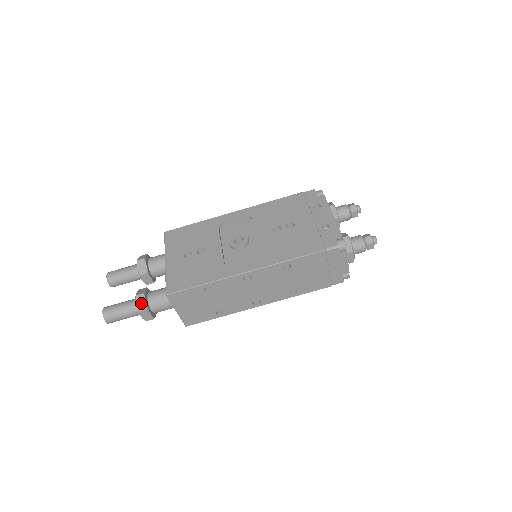
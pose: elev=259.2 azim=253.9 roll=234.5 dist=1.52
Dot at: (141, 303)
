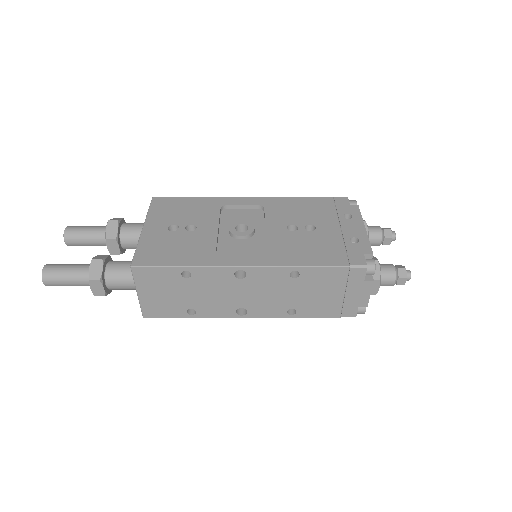
Dot at: (96, 270)
